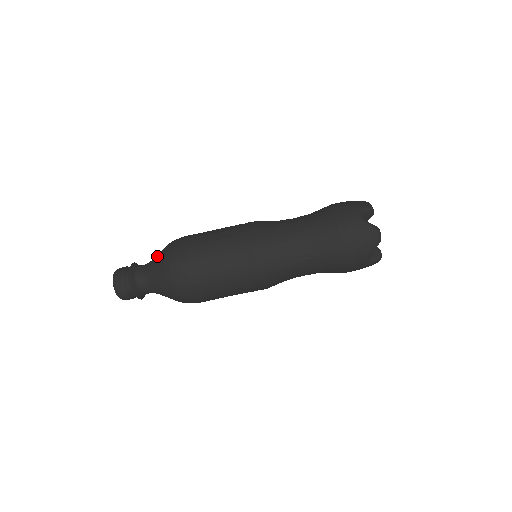
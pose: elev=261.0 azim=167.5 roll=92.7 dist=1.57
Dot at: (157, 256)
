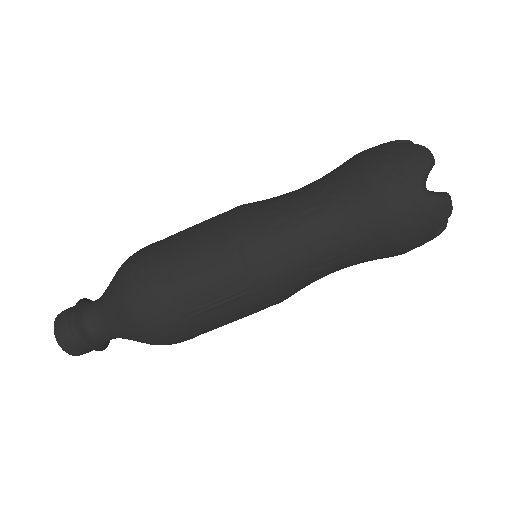
Dot at: occluded
